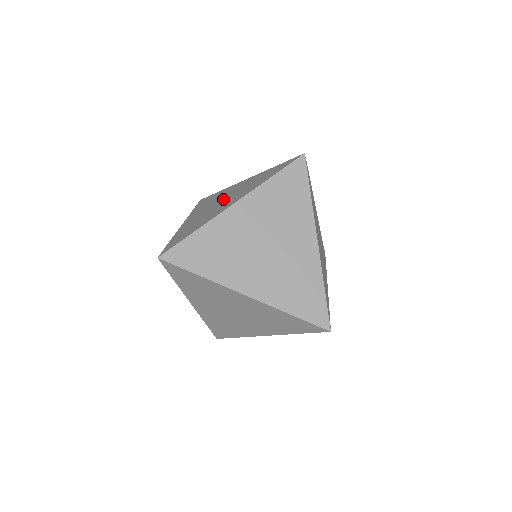
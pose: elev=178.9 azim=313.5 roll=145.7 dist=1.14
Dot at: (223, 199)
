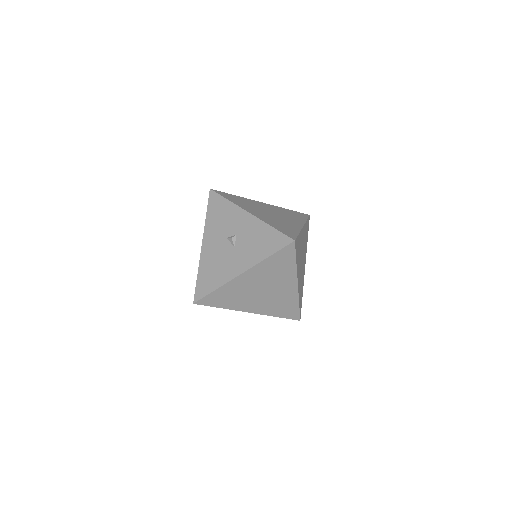
Dot at: (232, 243)
